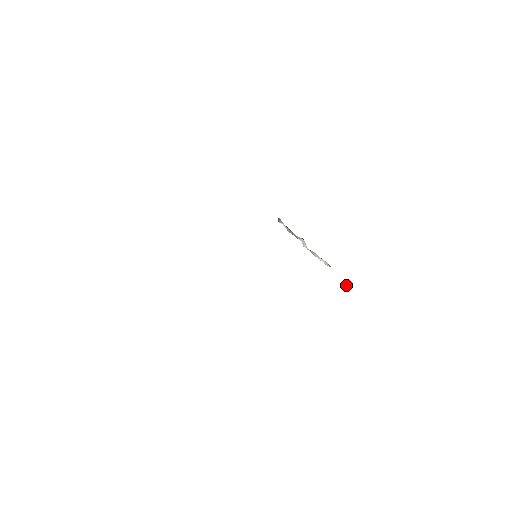
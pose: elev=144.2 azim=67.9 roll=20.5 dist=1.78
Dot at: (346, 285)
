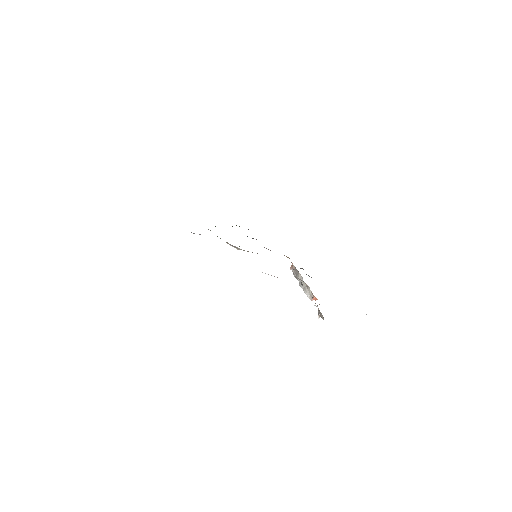
Dot at: occluded
